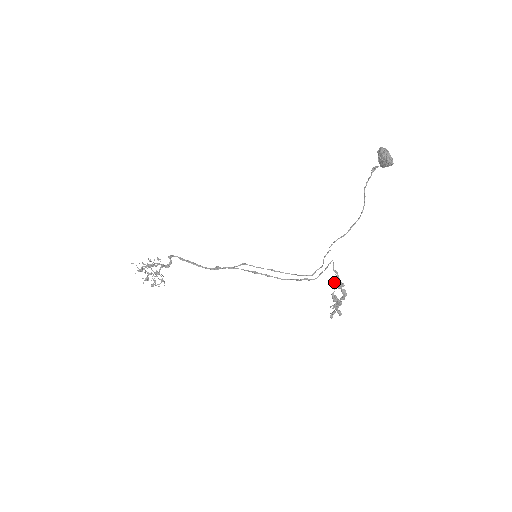
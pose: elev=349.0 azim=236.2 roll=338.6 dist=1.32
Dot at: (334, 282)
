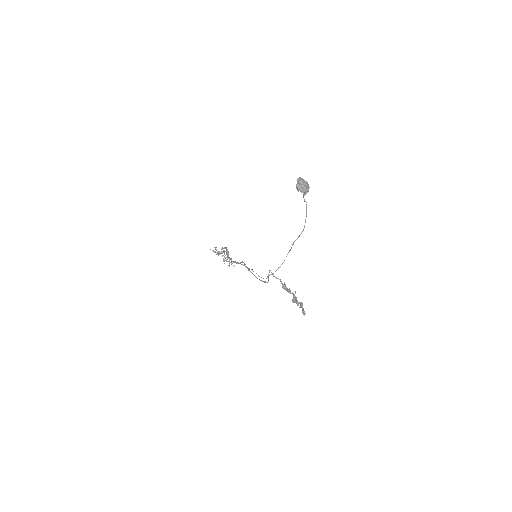
Dot at: (282, 287)
